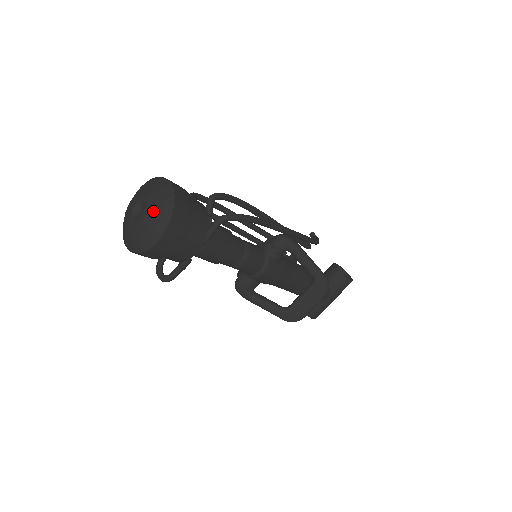
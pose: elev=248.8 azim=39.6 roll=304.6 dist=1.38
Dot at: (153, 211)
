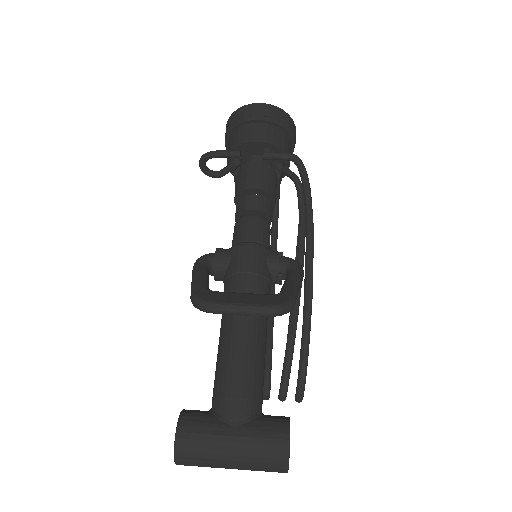
Dot at: occluded
